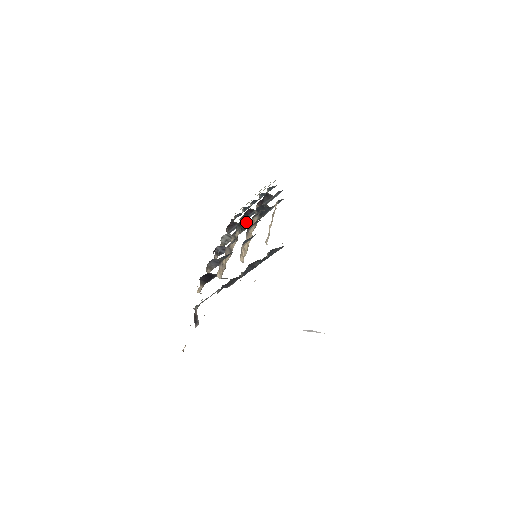
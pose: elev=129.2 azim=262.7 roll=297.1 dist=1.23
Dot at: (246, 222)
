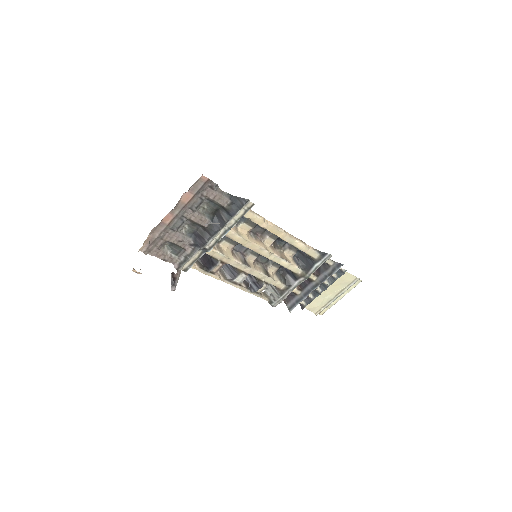
Dot at: (290, 275)
